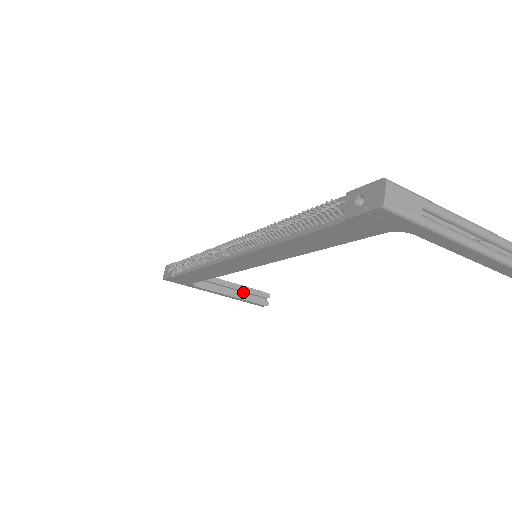
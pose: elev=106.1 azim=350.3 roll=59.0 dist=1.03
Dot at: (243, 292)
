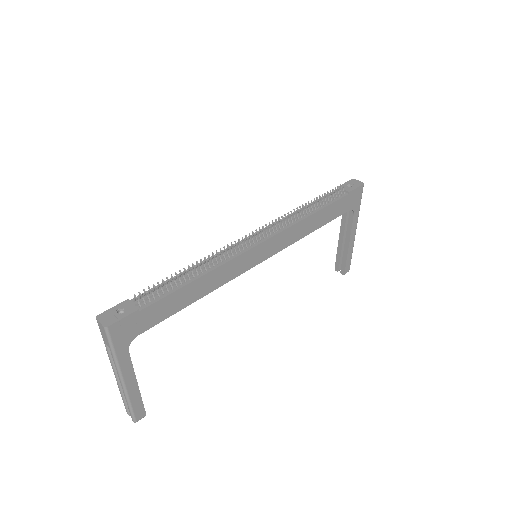
Dot at: occluded
